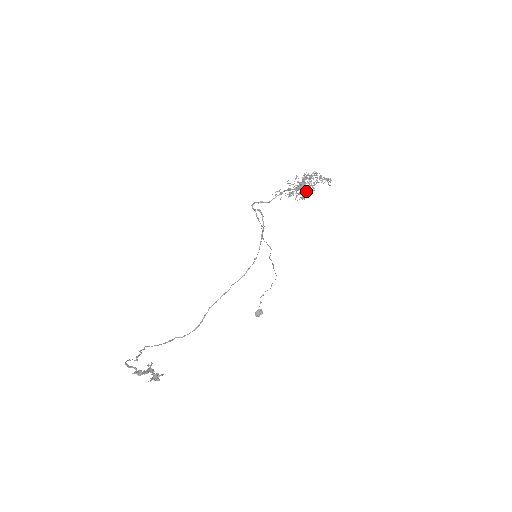
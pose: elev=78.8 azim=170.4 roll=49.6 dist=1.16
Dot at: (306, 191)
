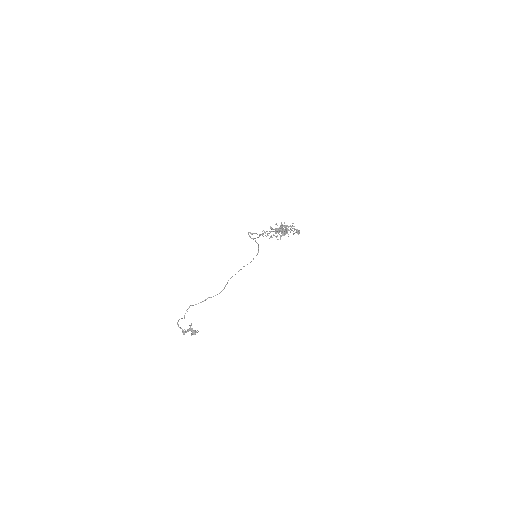
Dot at: (284, 232)
